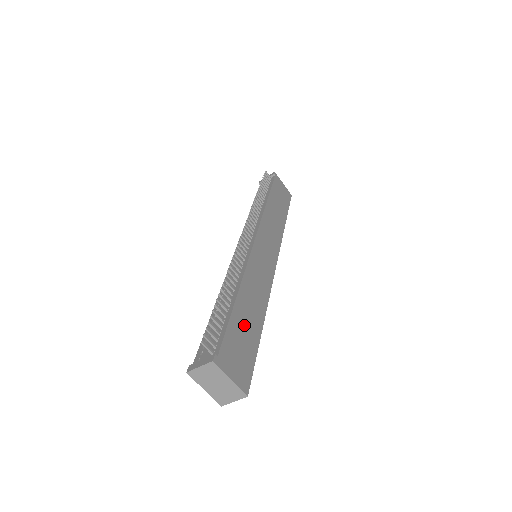
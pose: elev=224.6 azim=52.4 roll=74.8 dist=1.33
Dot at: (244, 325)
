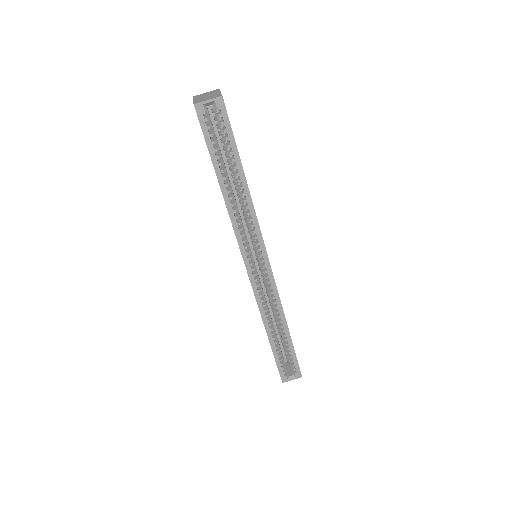
Dot at: occluded
